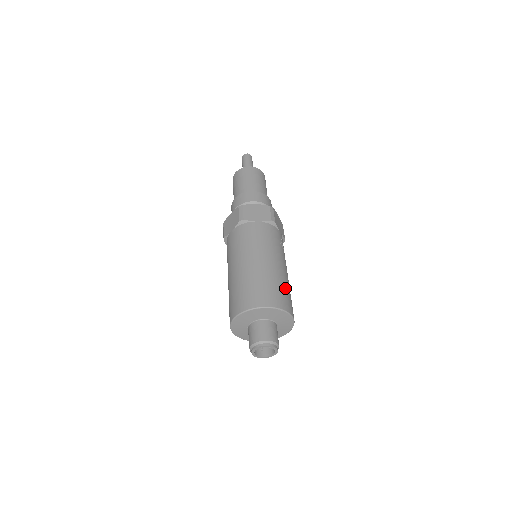
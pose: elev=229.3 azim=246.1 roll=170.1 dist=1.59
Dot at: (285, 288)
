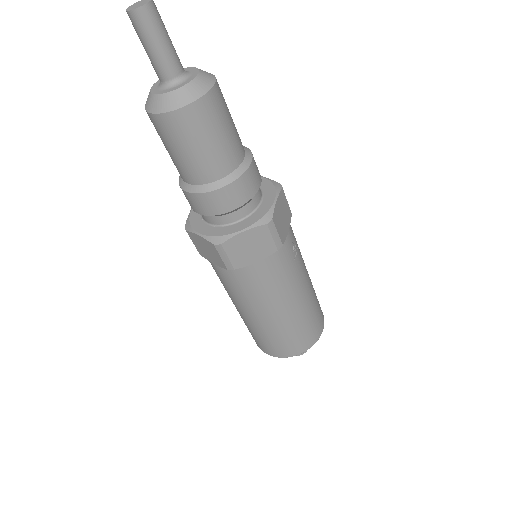
Dot at: (313, 314)
